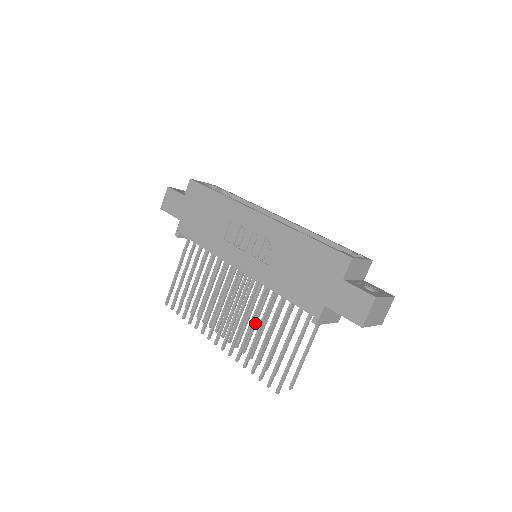
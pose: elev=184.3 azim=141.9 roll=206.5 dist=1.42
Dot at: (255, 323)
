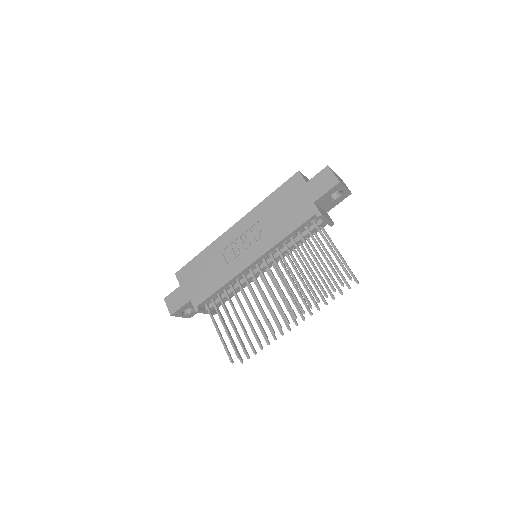
Dot at: (297, 289)
